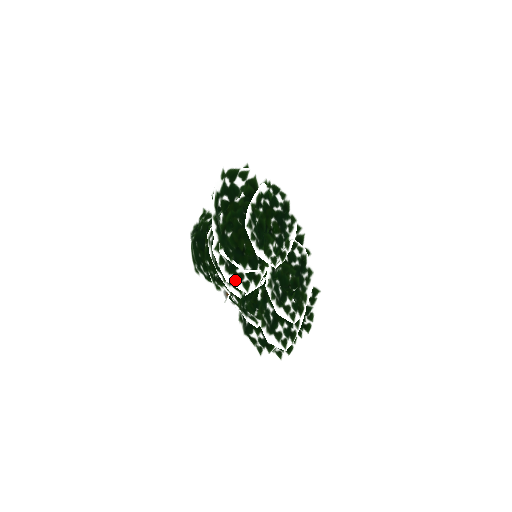
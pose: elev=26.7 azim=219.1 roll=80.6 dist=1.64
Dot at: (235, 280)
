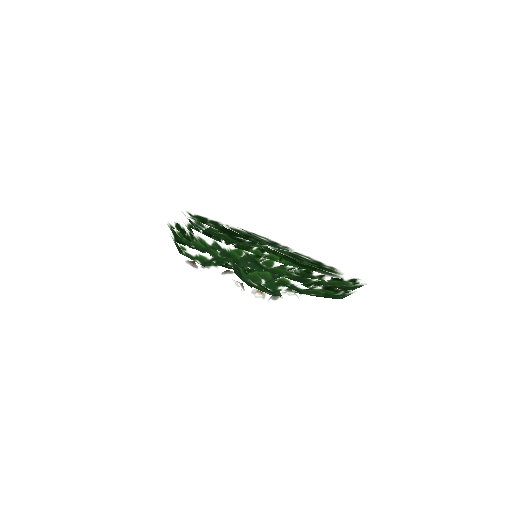
Dot at: occluded
